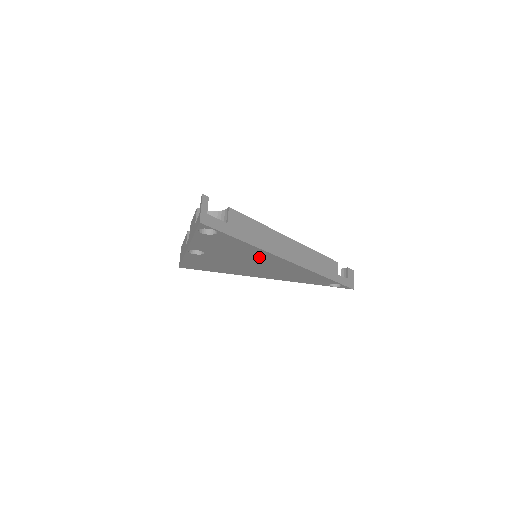
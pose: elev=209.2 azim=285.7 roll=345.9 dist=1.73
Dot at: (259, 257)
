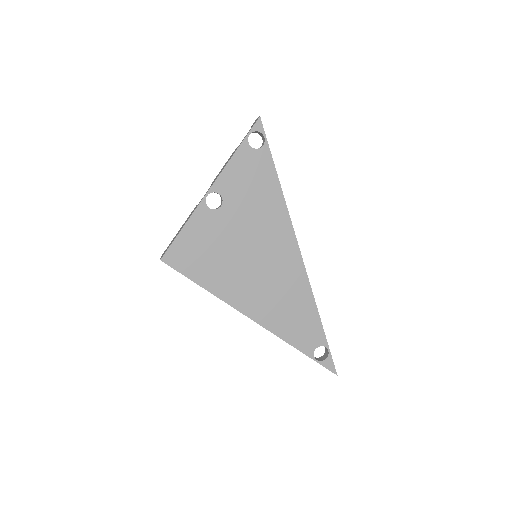
Dot at: (273, 227)
